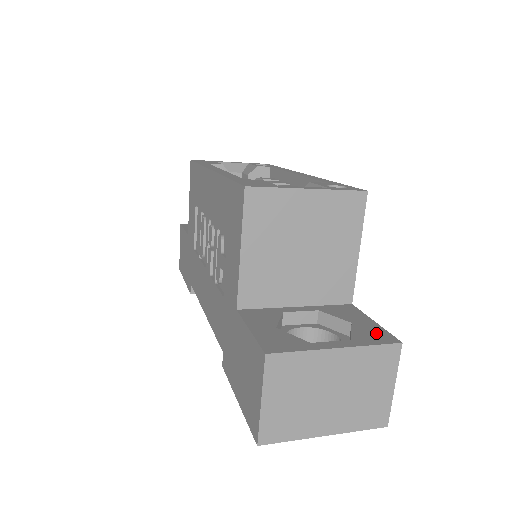
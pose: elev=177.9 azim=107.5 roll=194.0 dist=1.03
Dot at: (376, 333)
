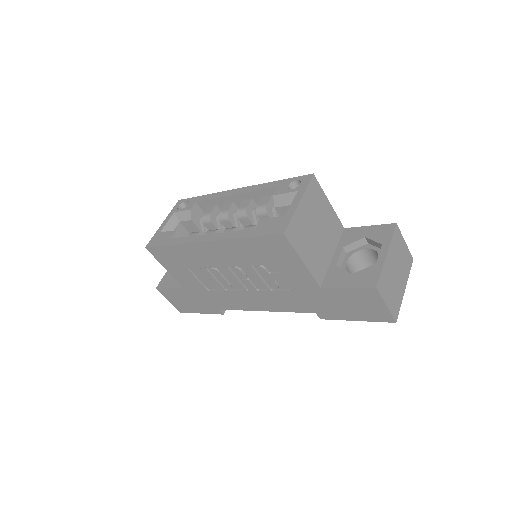
Dot at: (382, 230)
